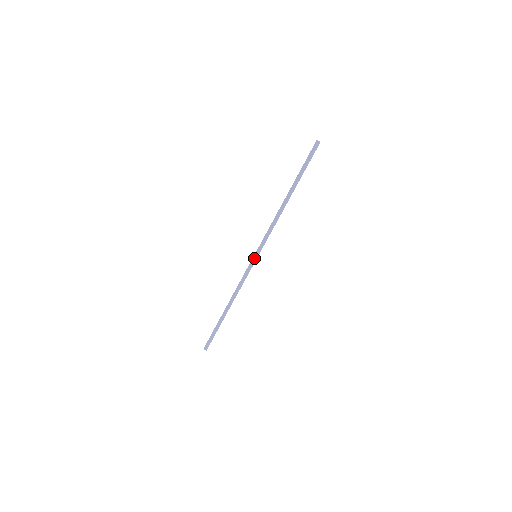
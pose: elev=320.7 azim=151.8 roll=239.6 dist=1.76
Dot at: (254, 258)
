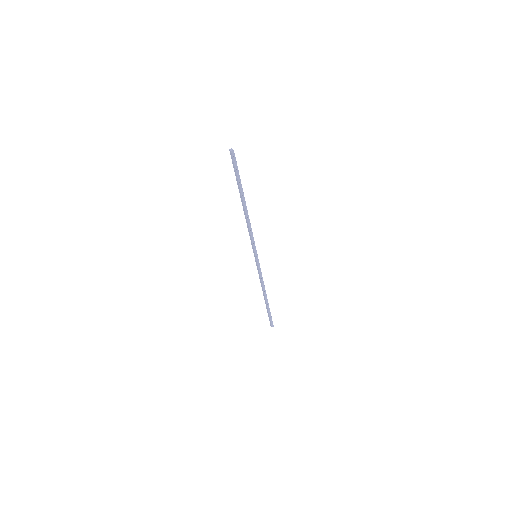
Dot at: (255, 259)
